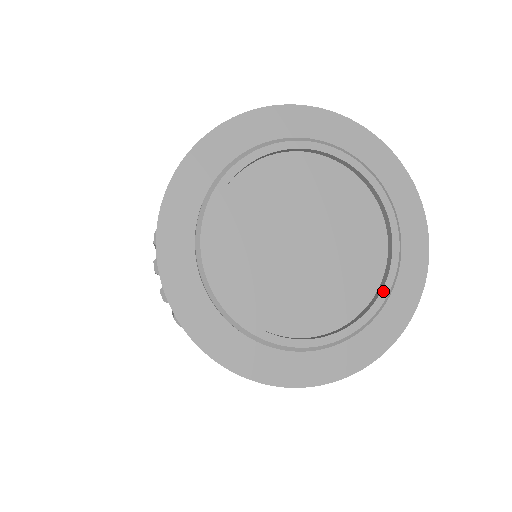
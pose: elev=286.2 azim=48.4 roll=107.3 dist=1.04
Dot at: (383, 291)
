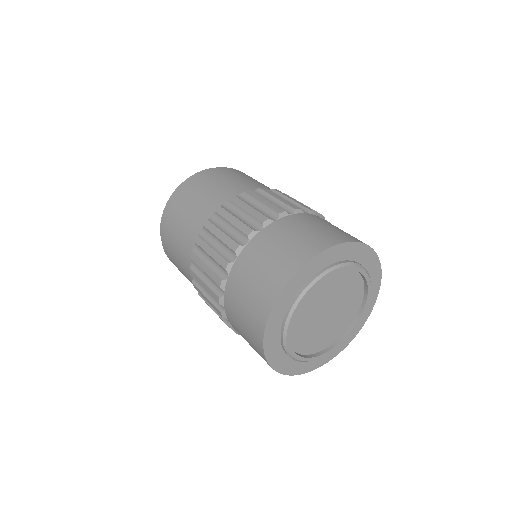
Dot at: (349, 334)
